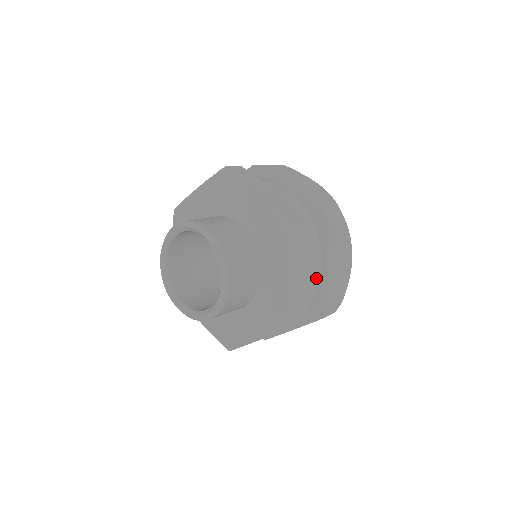
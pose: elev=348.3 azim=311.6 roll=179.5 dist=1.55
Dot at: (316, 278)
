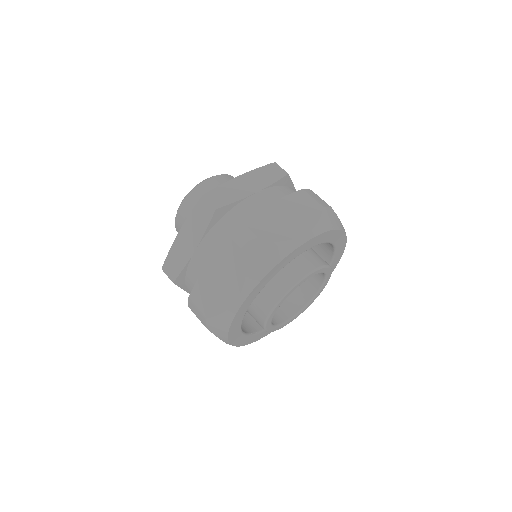
Dot at: (257, 204)
